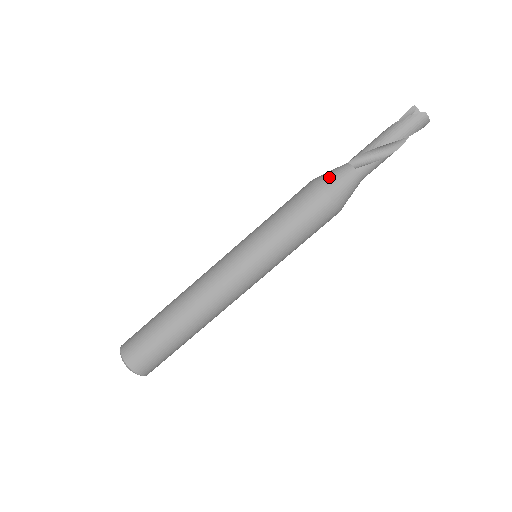
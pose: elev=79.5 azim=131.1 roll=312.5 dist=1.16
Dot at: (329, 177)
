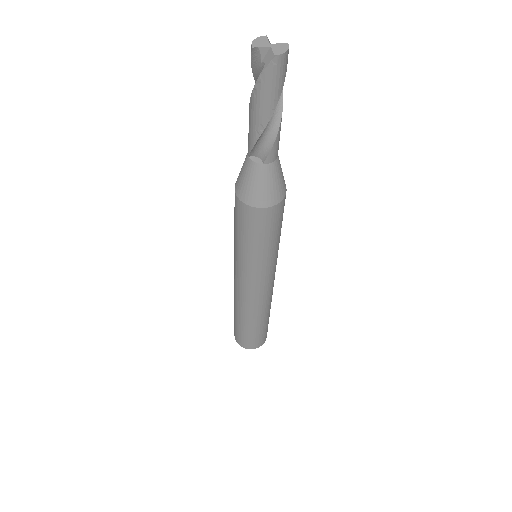
Dot at: (249, 191)
